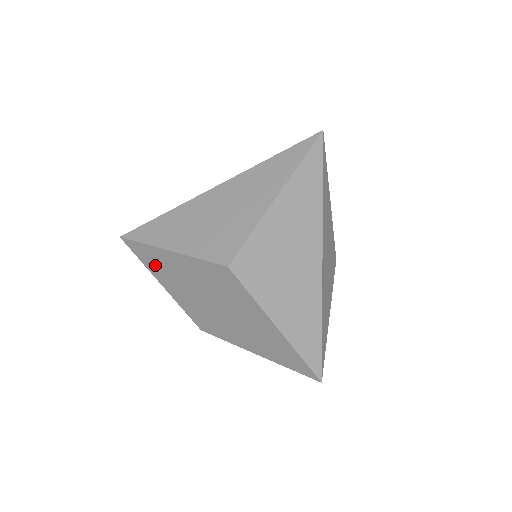
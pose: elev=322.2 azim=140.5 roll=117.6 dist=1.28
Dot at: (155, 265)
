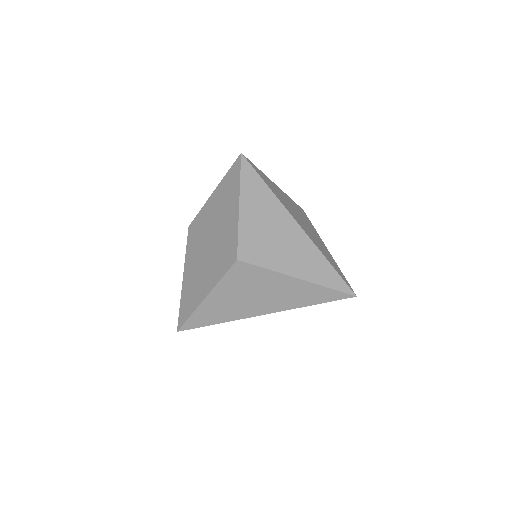
Dot at: (227, 187)
